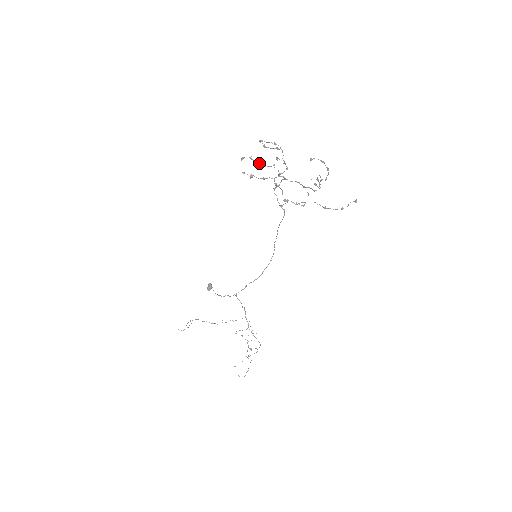
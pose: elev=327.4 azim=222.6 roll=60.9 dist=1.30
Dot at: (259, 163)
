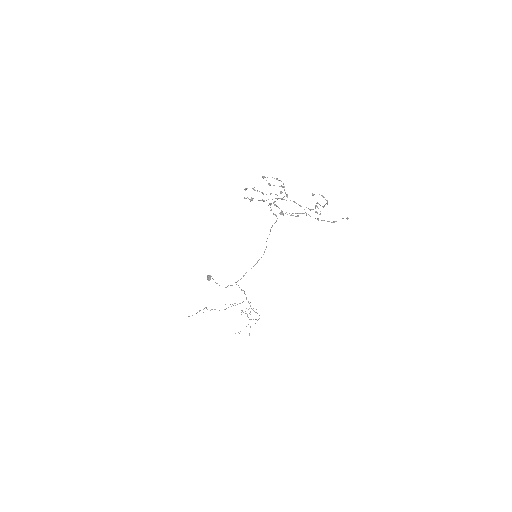
Dot at: (262, 193)
